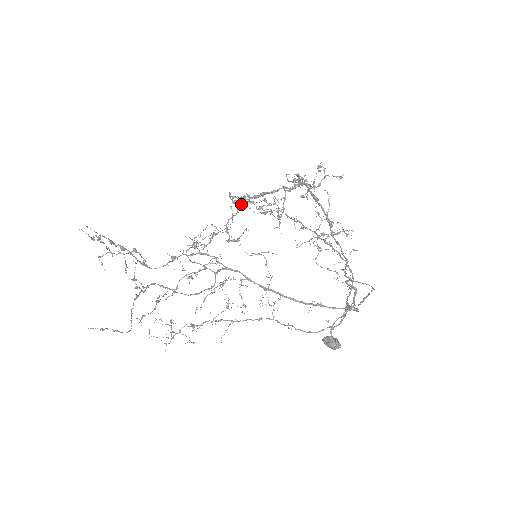
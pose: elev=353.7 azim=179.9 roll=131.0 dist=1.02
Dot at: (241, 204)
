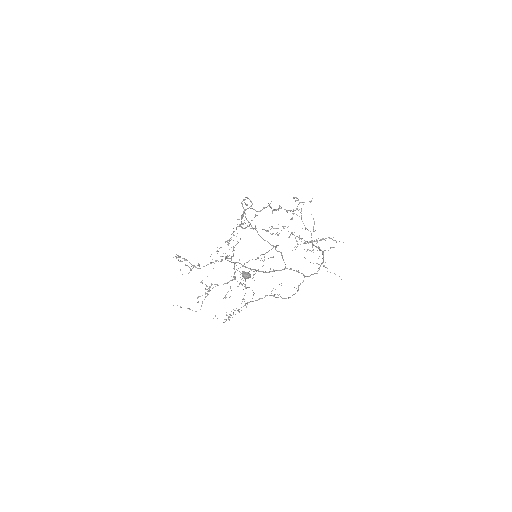
Dot at: (239, 226)
